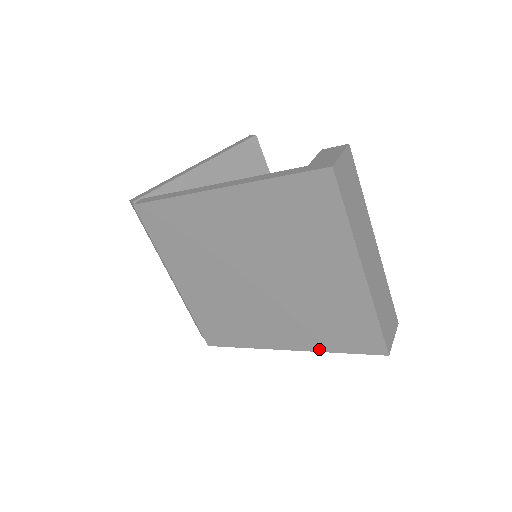
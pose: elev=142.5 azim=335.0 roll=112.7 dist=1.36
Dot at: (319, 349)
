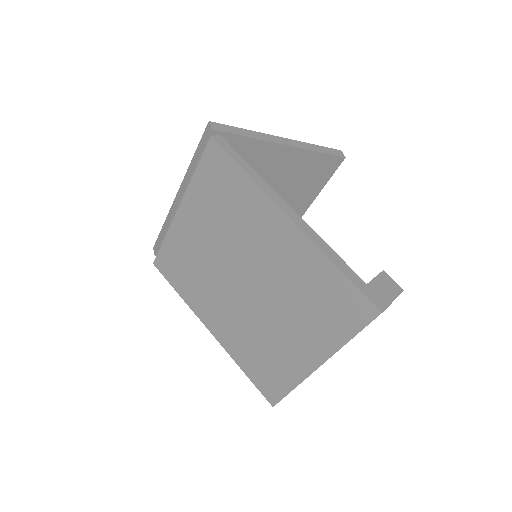
Dot at: (233, 356)
